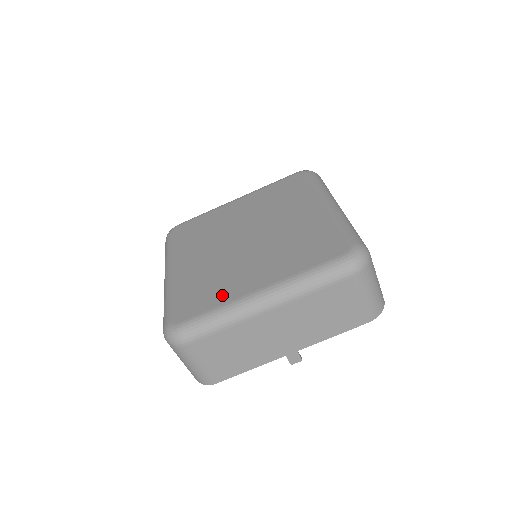
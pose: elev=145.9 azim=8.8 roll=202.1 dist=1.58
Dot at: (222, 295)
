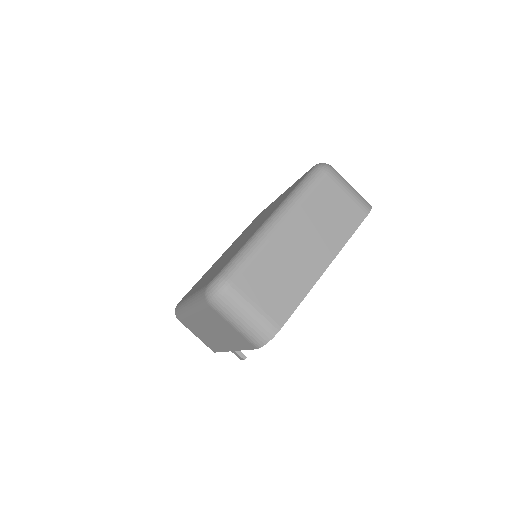
Dot at: occluded
